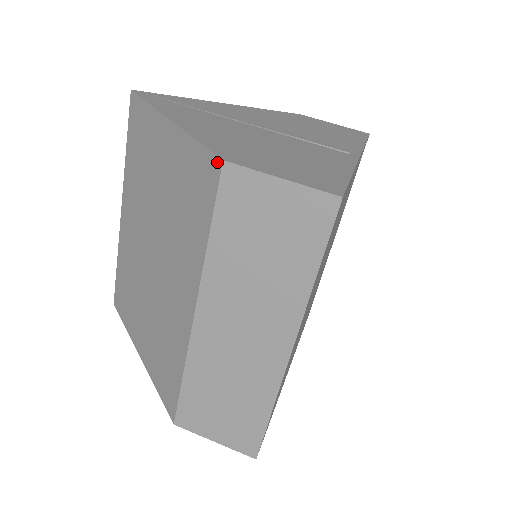
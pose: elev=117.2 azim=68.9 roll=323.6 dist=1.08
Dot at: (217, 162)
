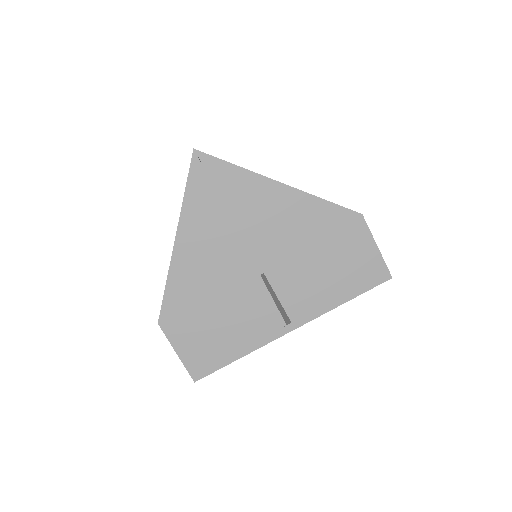
Dot at: (159, 316)
